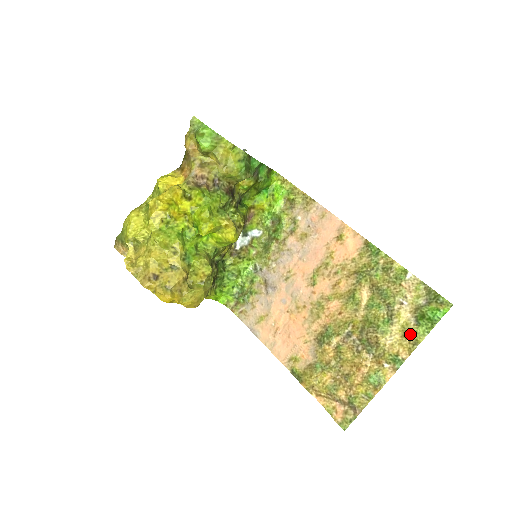
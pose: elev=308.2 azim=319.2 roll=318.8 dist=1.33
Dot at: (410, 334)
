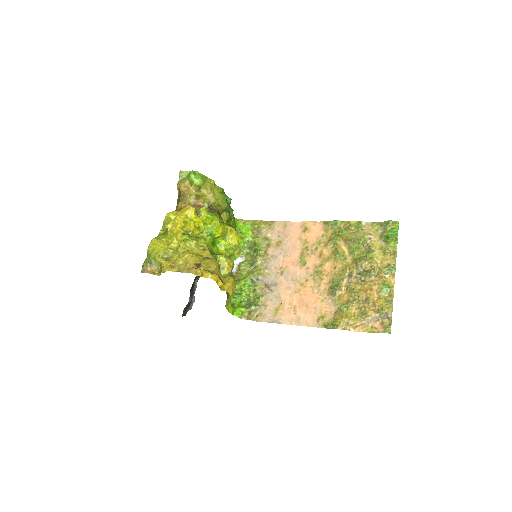
Dot at: (387, 250)
